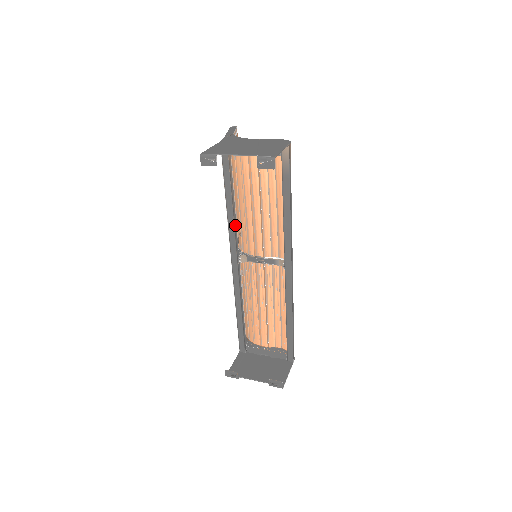
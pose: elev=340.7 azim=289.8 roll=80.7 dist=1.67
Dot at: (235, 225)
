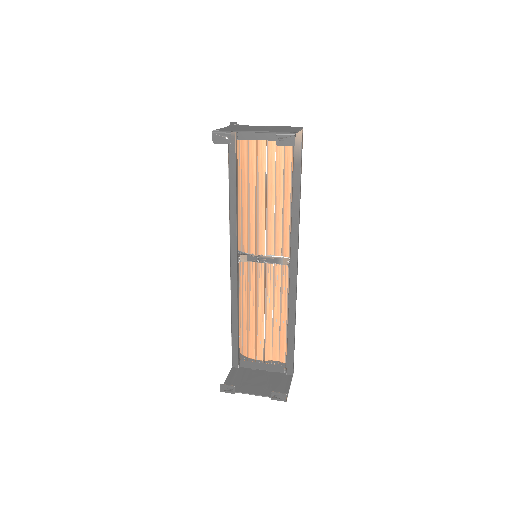
Dot at: (237, 219)
